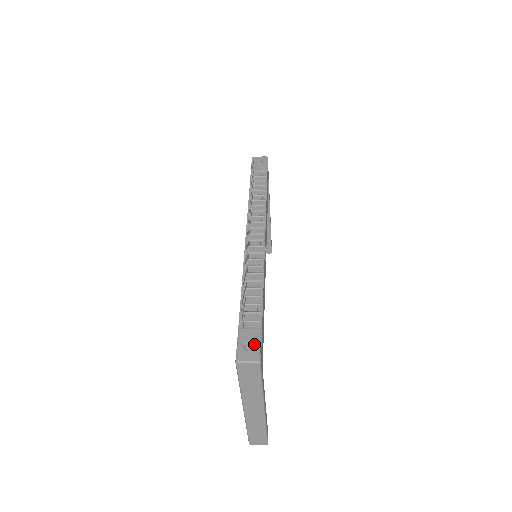
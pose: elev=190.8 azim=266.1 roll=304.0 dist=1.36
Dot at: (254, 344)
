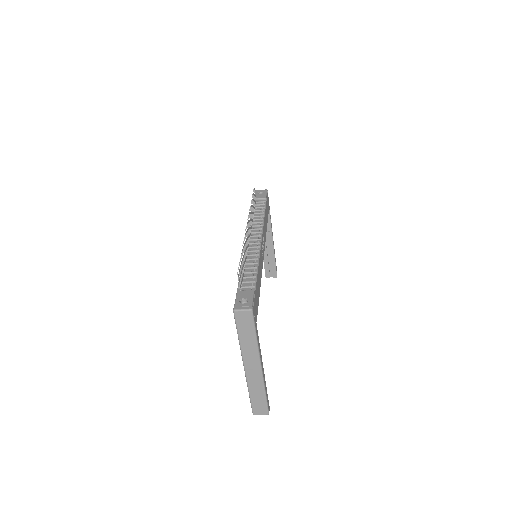
Dot at: (248, 299)
